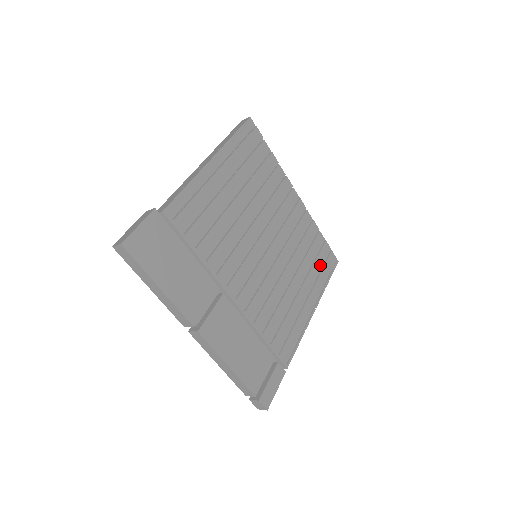
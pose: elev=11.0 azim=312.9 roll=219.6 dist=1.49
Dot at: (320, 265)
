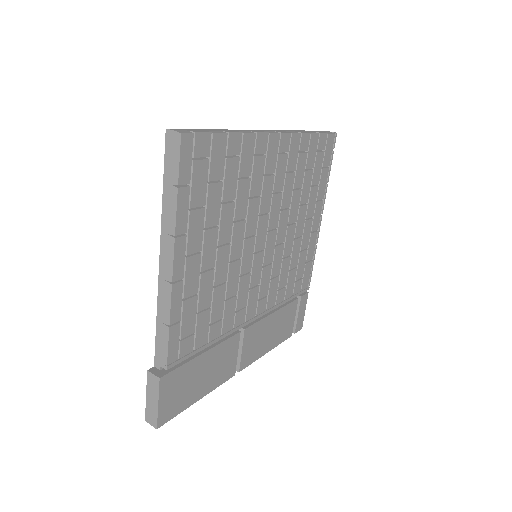
Dot at: (319, 170)
